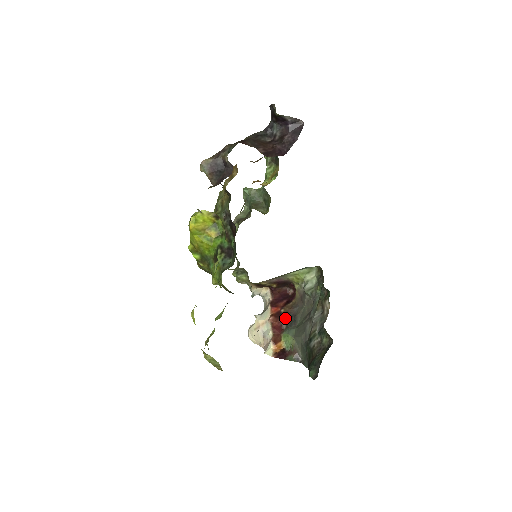
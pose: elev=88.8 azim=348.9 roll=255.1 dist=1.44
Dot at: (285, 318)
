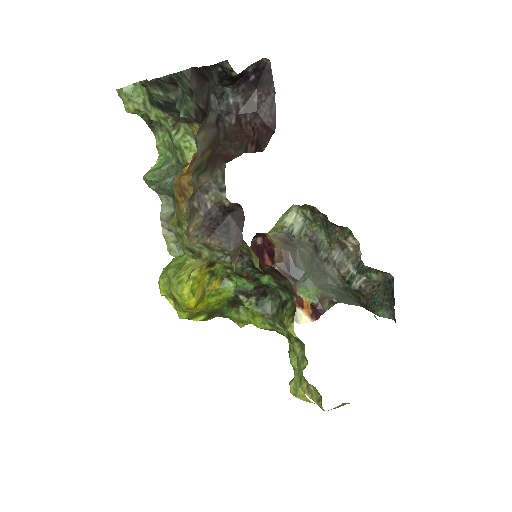
Dot at: (286, 274)
